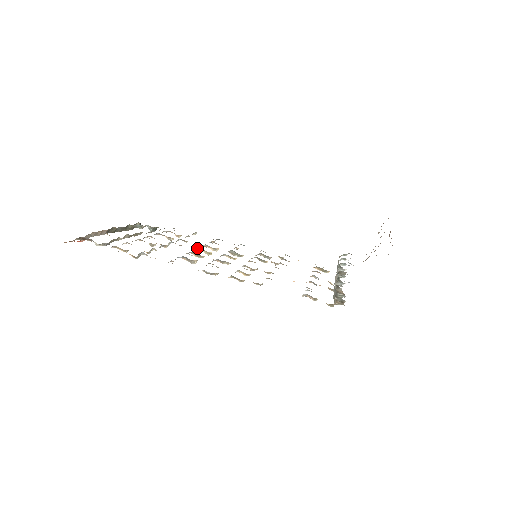
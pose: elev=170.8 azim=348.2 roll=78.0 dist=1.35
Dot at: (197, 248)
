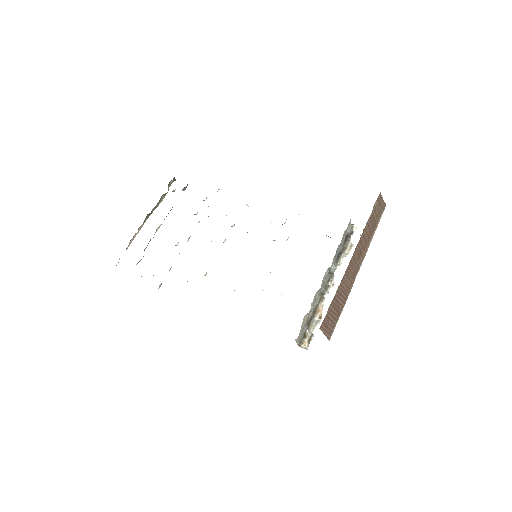
Dot at: (211, 241)
